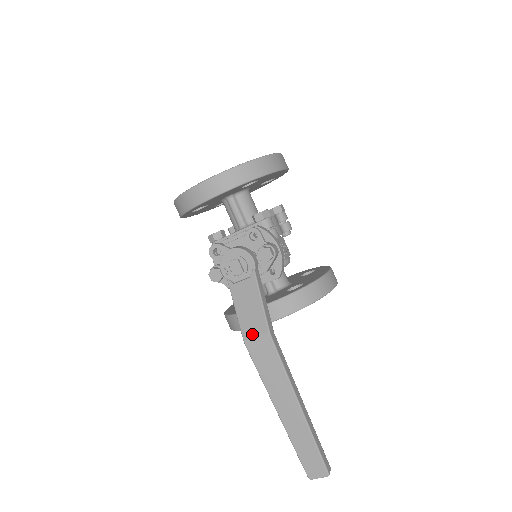
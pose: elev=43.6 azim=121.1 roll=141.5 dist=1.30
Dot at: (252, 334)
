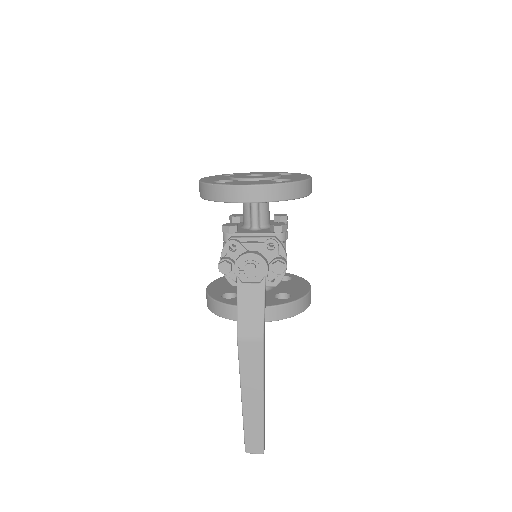
Dot at: (247, 333)
